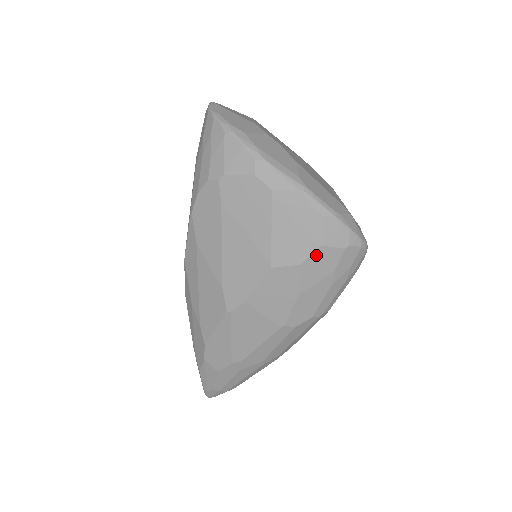
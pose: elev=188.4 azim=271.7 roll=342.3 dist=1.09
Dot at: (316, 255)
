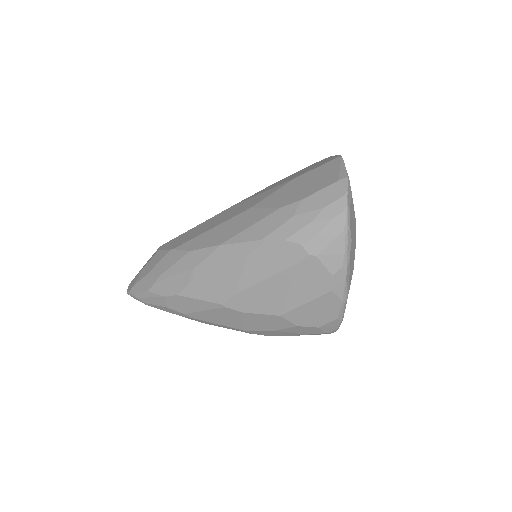
Dot at: (310, 328)
